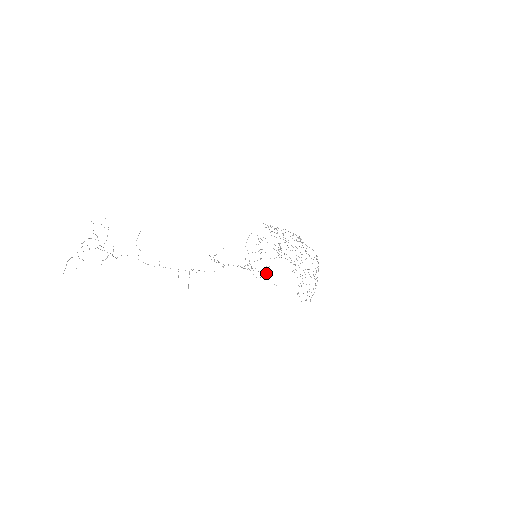
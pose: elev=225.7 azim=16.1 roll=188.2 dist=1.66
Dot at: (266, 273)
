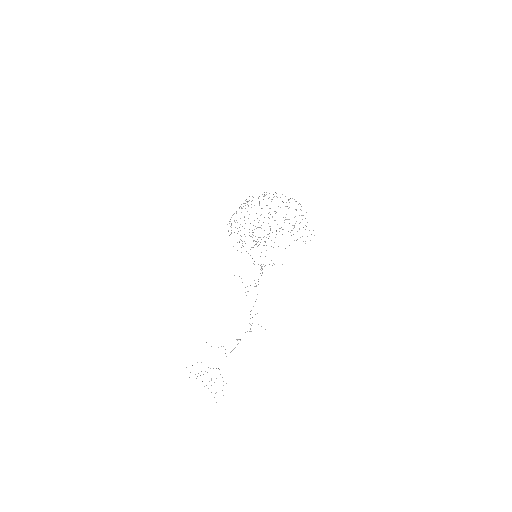
Dot at: occluded
